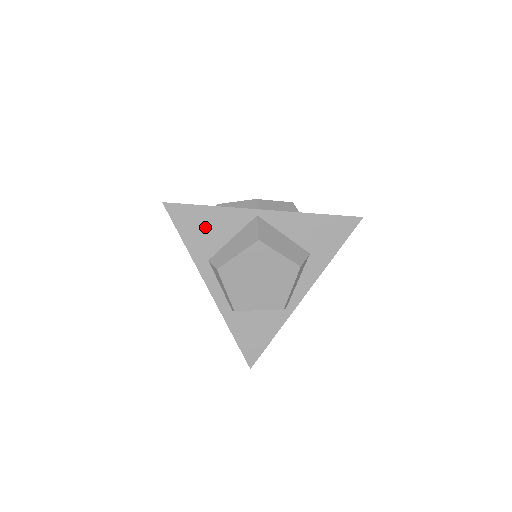
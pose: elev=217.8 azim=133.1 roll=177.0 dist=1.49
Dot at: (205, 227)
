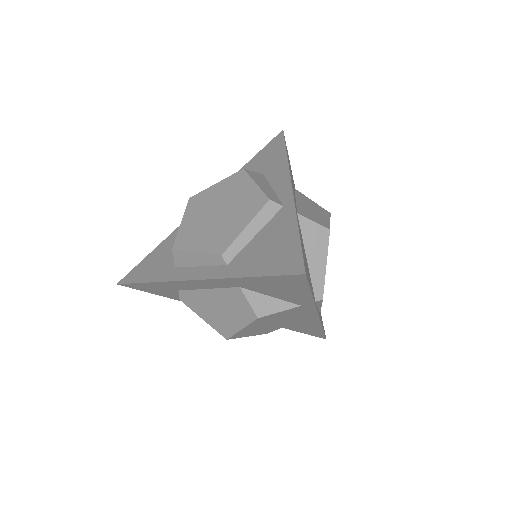
Dot at: (159, 258)
